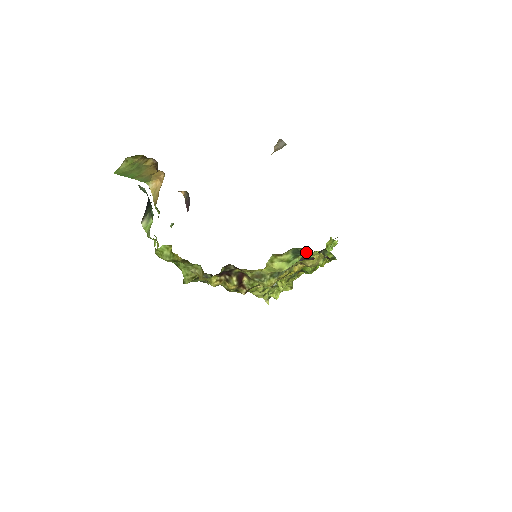
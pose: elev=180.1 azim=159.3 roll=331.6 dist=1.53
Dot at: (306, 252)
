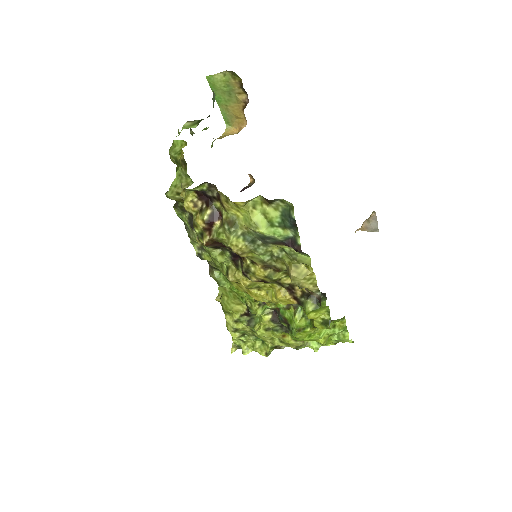
Dot at: occluded
